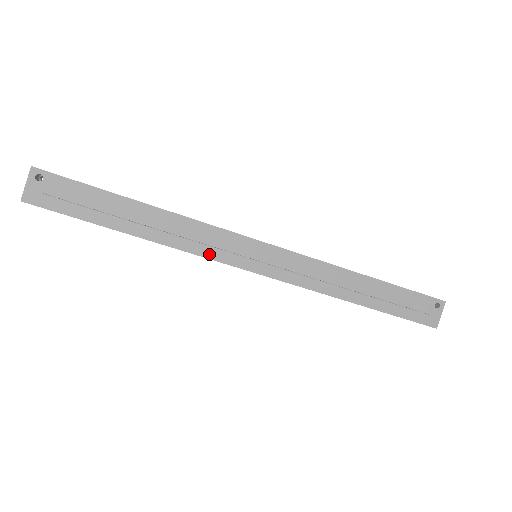
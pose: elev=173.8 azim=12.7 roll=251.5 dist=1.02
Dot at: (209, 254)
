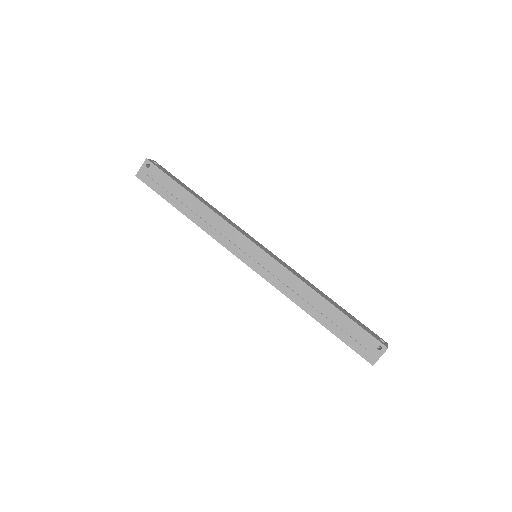
Dot at: (223, 242)
